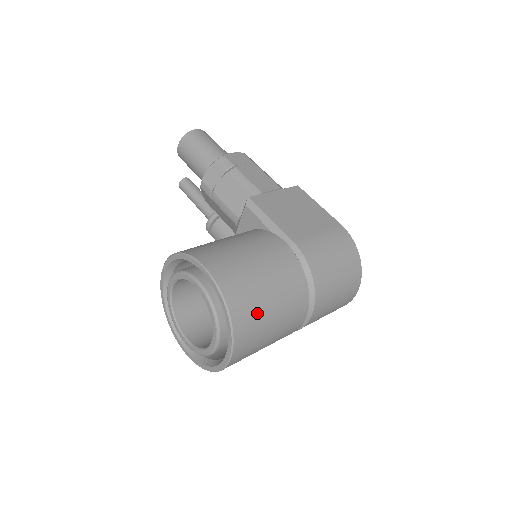
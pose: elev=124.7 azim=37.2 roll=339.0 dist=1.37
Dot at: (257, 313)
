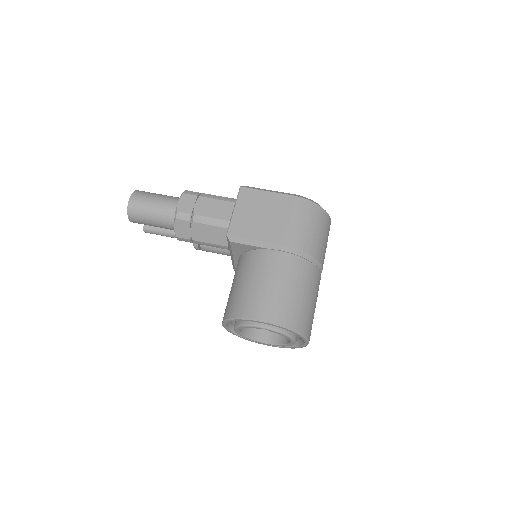
Dot at: (305, 312)
